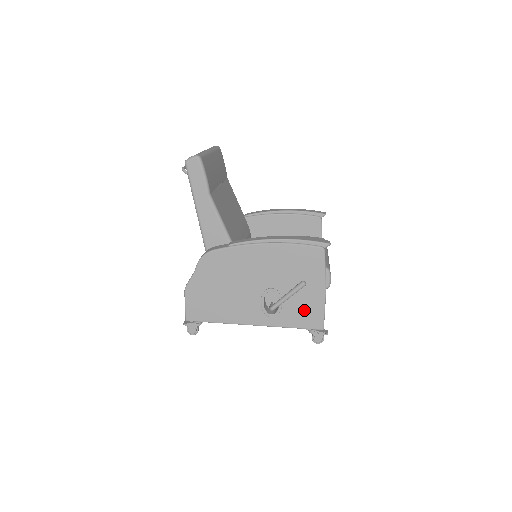
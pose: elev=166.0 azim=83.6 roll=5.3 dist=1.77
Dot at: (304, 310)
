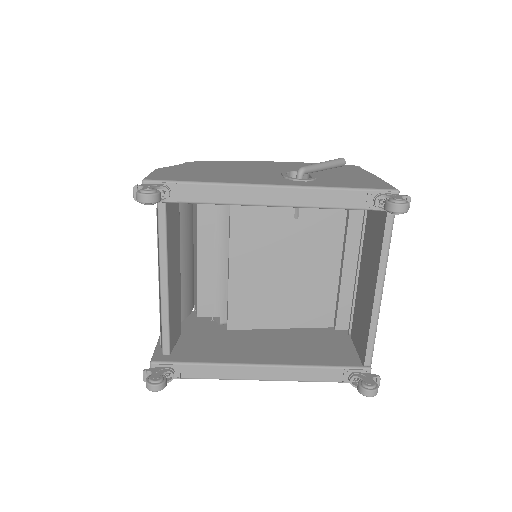
Dot at: (354, 181)
